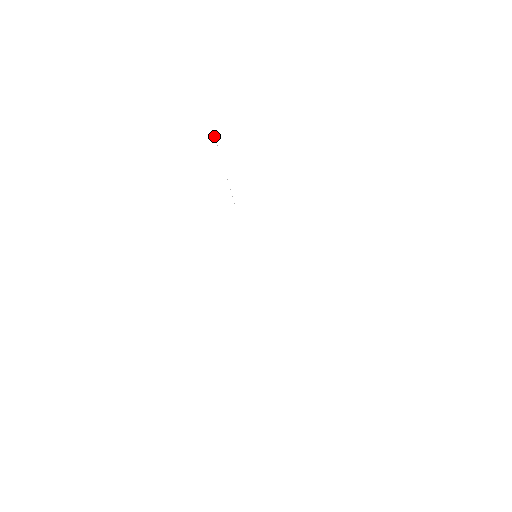
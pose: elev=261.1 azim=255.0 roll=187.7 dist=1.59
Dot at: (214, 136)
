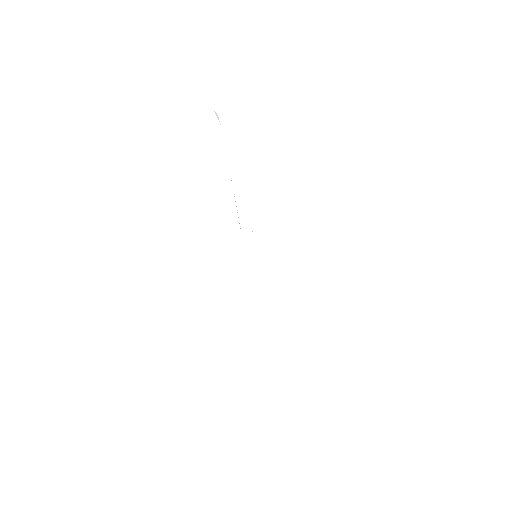
Dot at: occluded
